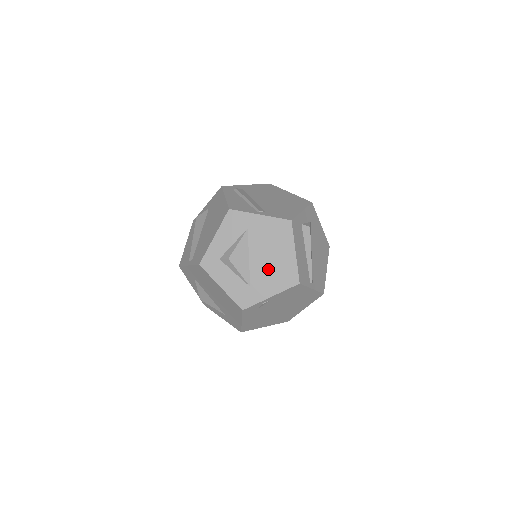
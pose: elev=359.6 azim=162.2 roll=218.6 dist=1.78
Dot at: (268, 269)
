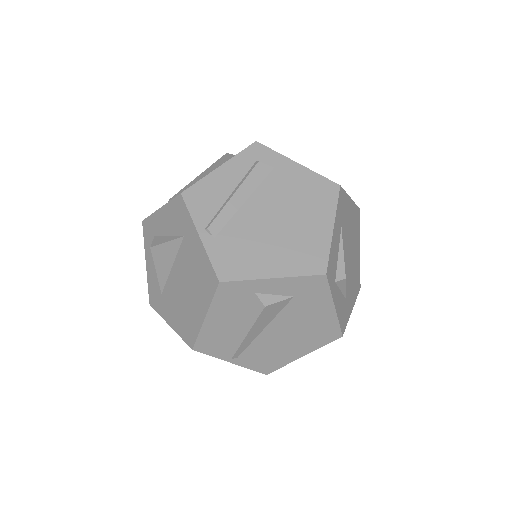
Dot at: (179, 299)
